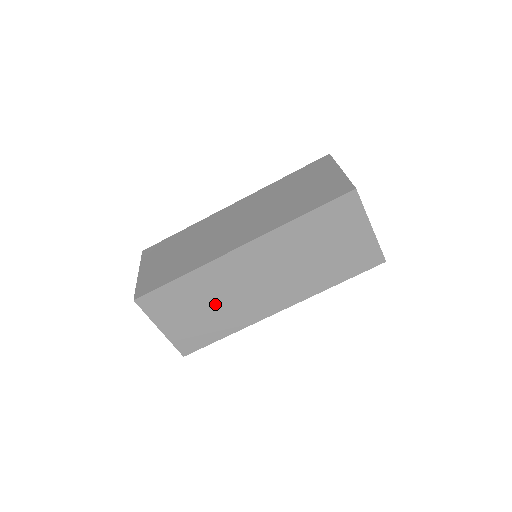
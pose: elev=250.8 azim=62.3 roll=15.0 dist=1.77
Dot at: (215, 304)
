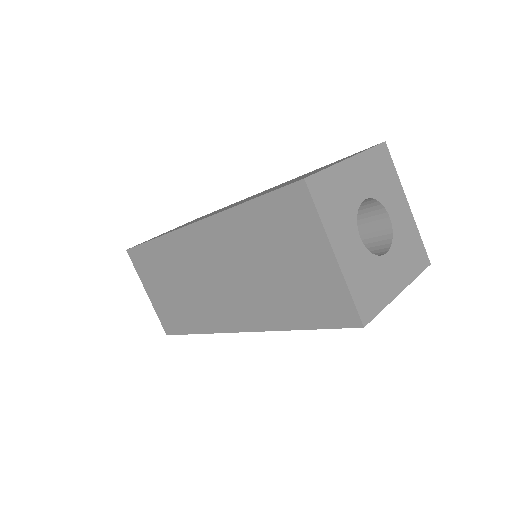
Dot at: occluded
